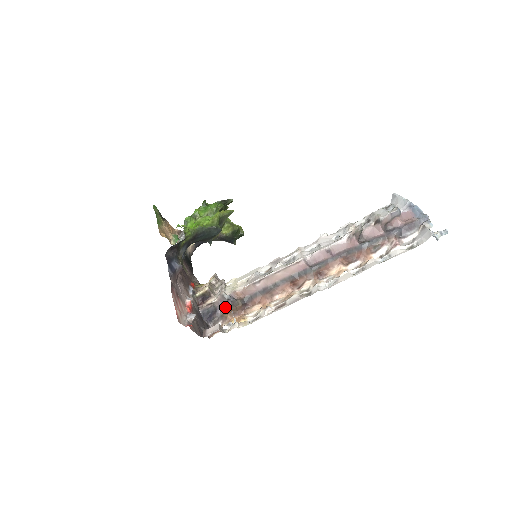
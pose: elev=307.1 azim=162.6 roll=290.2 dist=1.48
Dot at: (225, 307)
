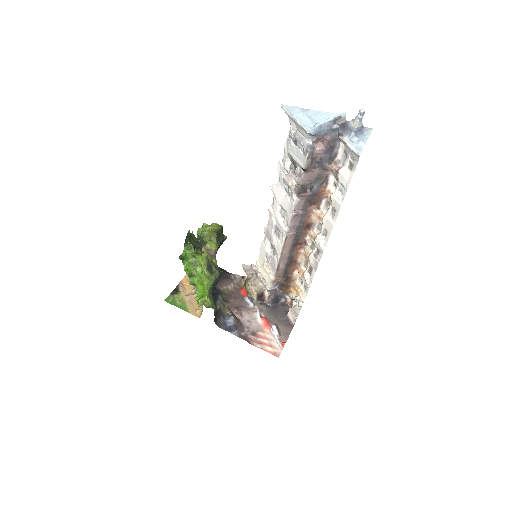
Dot at: occluded
